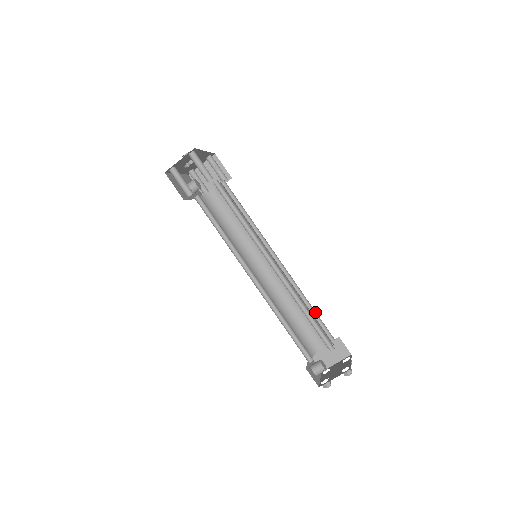
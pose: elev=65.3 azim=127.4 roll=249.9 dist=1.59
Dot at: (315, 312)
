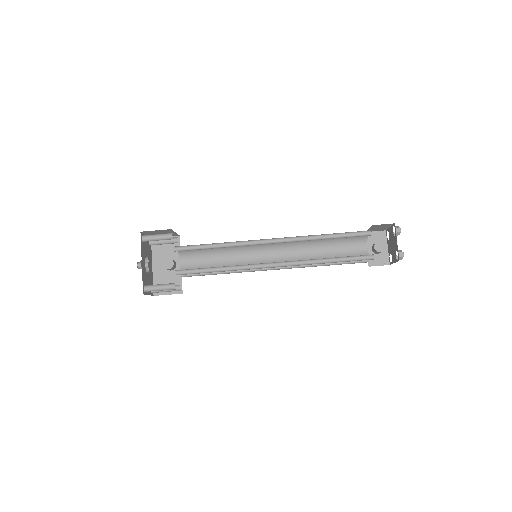
Dot at: (336, 234)
